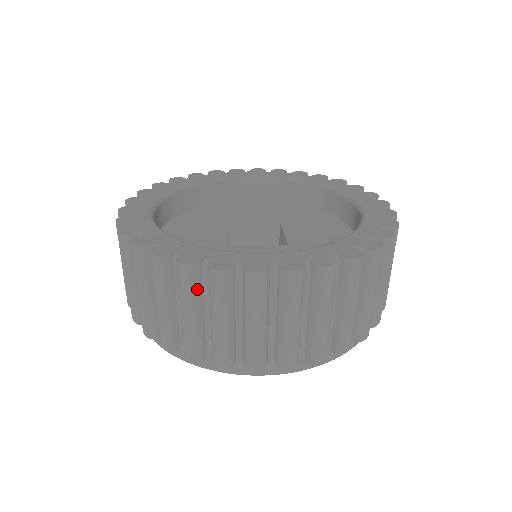
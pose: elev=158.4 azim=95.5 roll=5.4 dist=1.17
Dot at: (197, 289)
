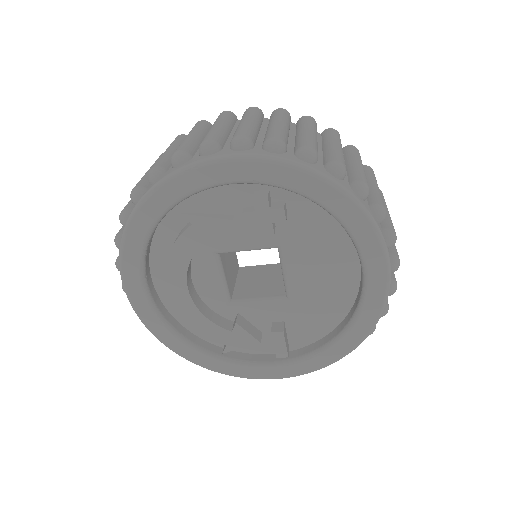
Dot at: (181, 142)
